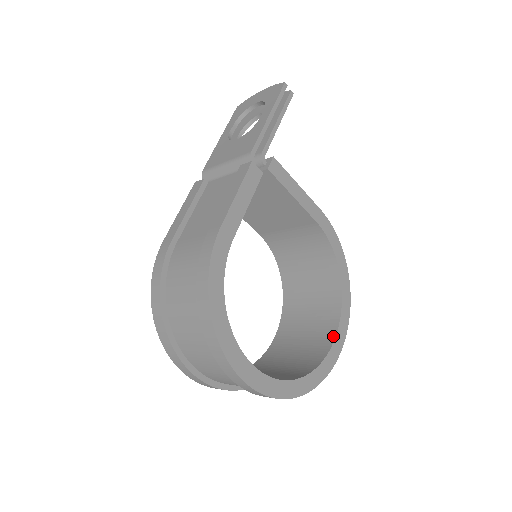
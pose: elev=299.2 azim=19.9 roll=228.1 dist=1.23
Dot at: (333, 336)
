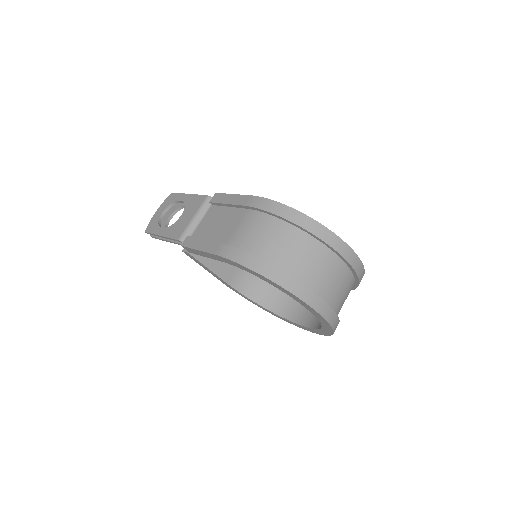
Dot at: occluded
